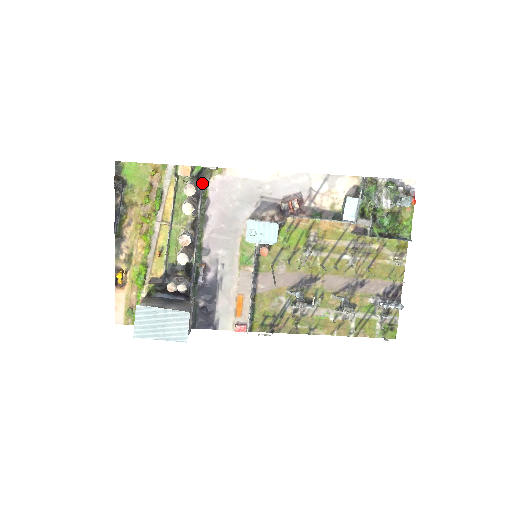
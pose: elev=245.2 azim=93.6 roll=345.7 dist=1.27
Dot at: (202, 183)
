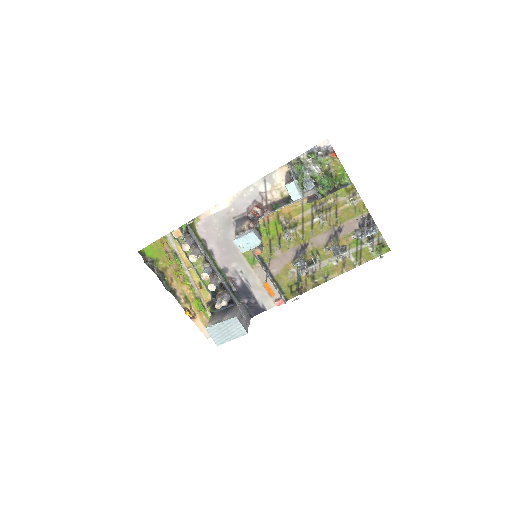
Dot at: (192, 235)
